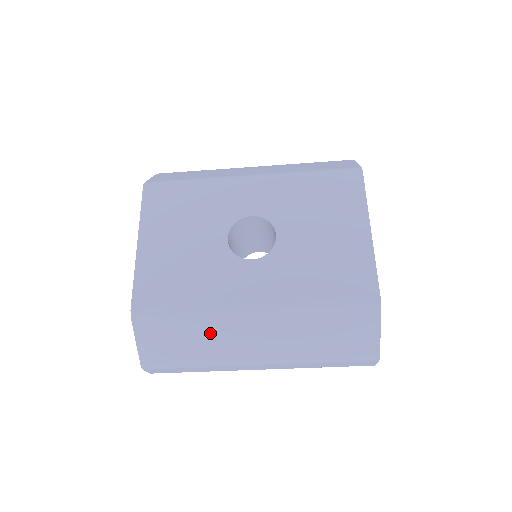
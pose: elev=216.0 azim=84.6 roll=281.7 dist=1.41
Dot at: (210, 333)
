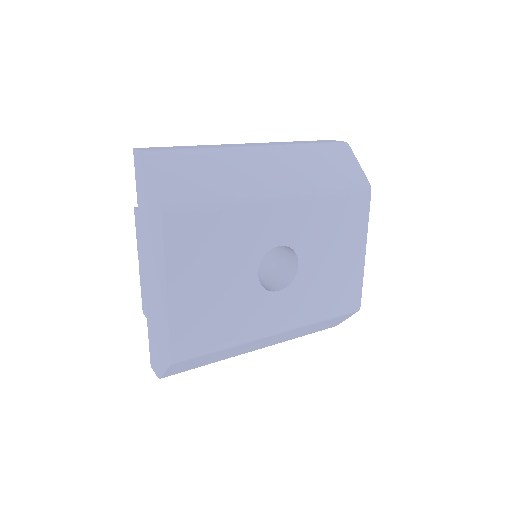
Dot at: (233, 351)
